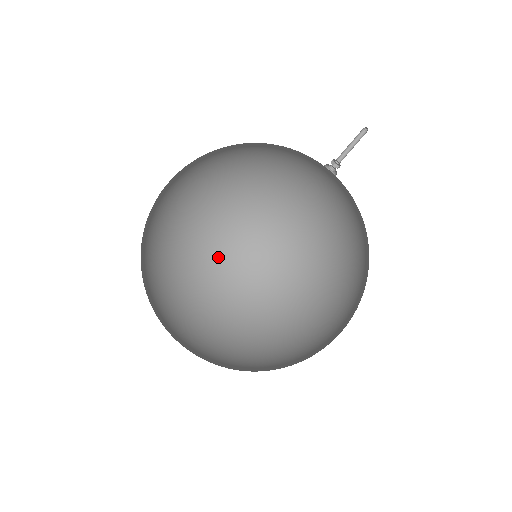
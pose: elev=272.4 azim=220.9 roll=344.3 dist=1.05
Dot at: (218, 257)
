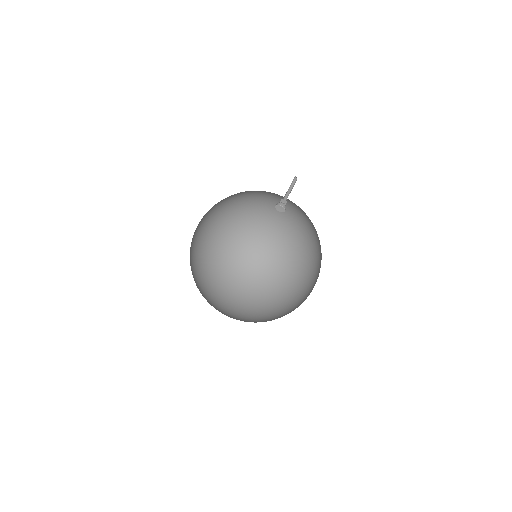
Dot at: (211, 227)
